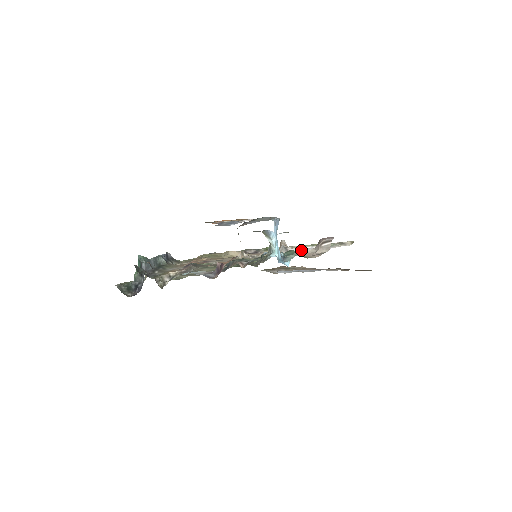
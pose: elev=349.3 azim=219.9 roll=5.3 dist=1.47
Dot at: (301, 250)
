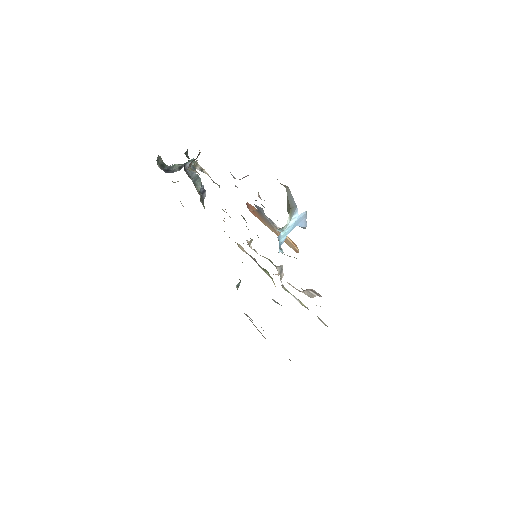
Dot at: occluded
